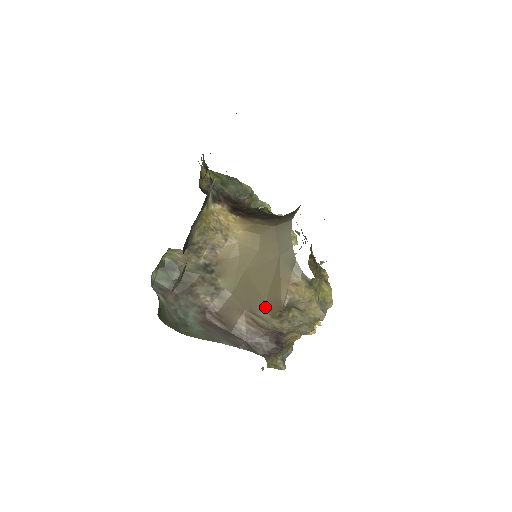
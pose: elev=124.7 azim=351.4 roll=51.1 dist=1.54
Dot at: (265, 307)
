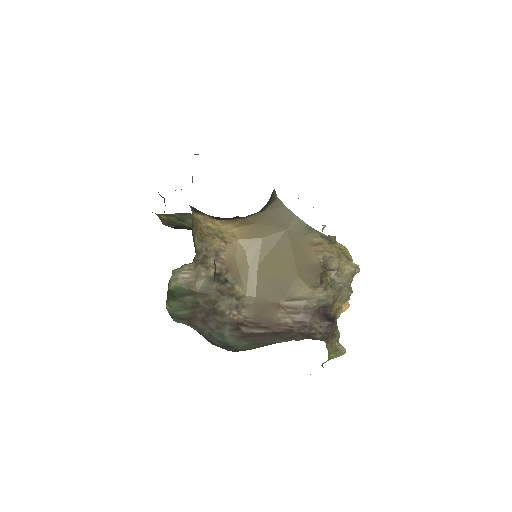
Dot at: (300, 284)
